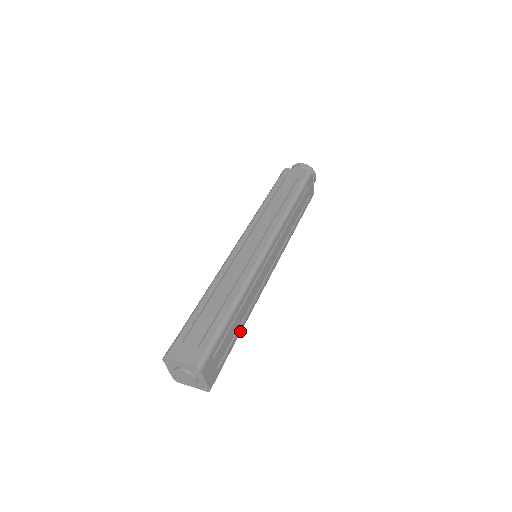
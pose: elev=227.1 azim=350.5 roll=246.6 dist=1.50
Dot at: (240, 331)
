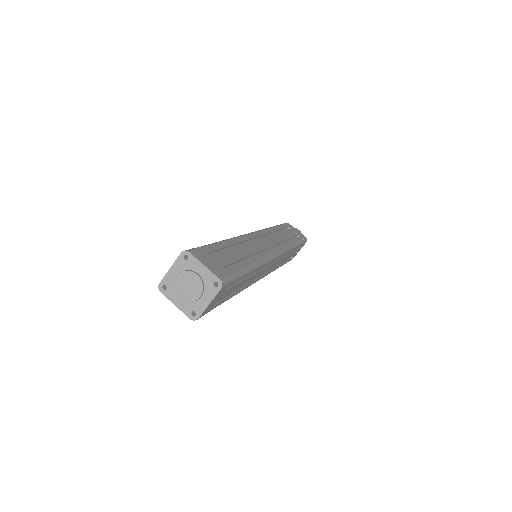
Dot at: (249, 265)
